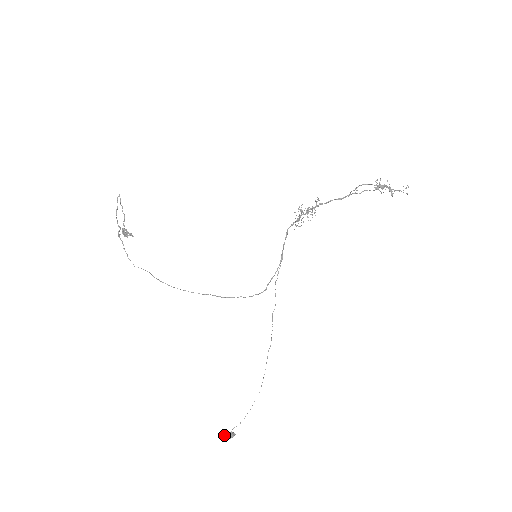
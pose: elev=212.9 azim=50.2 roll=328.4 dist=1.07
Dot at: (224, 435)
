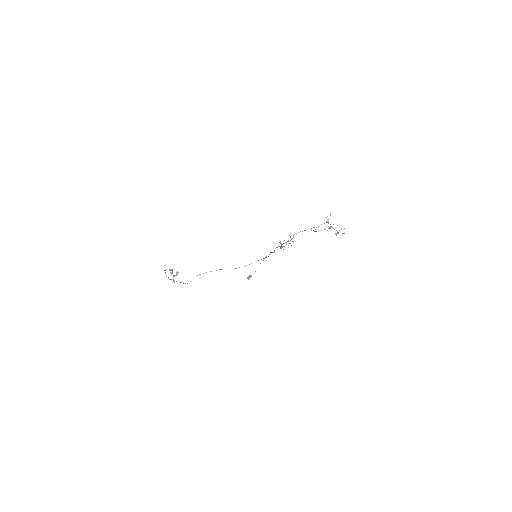
Dot at: occluded
